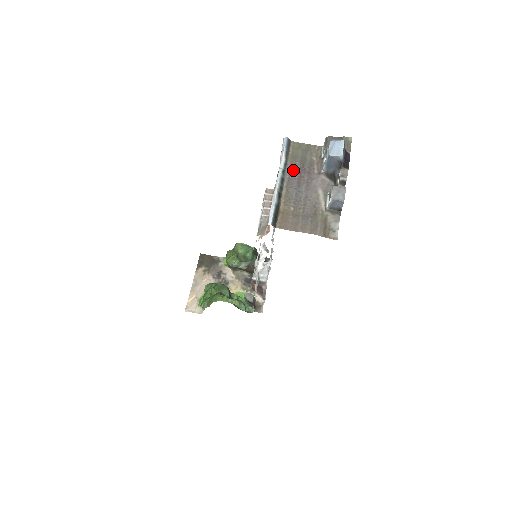
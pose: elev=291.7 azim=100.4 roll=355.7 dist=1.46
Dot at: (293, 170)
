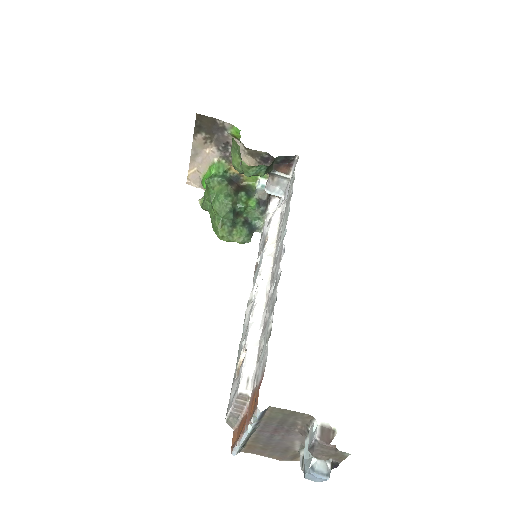
Dot at: (267, 427)
